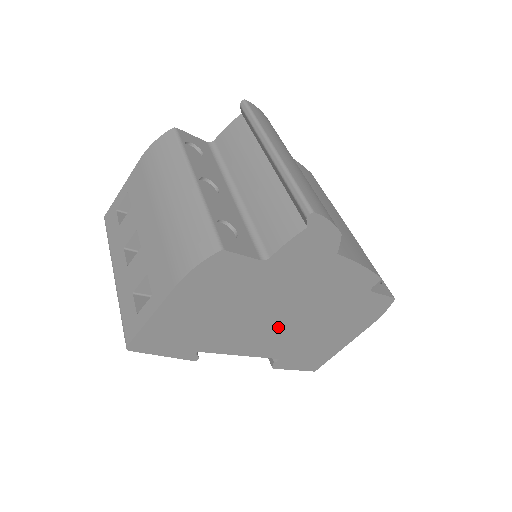
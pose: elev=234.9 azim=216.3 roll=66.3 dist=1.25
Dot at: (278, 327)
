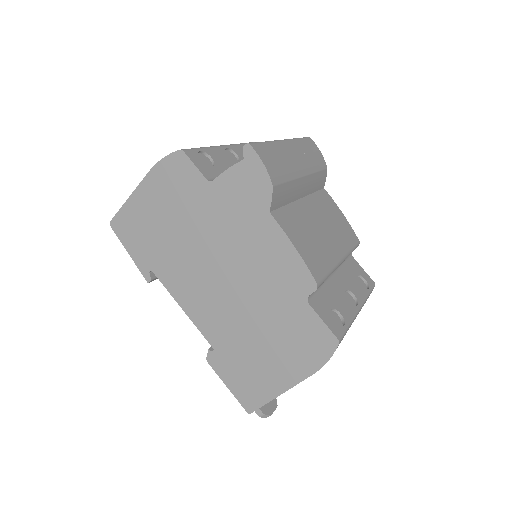
Dot at: (215, 289)
